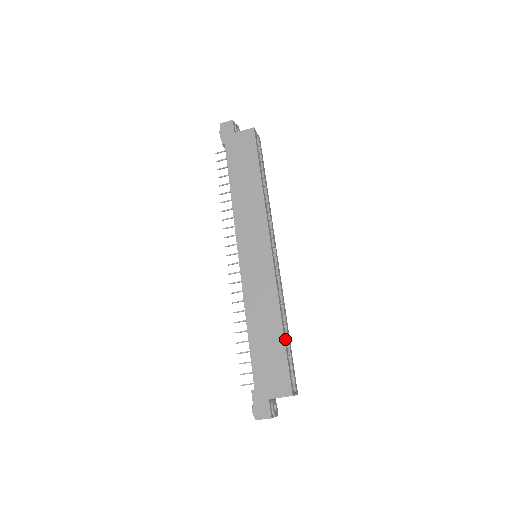
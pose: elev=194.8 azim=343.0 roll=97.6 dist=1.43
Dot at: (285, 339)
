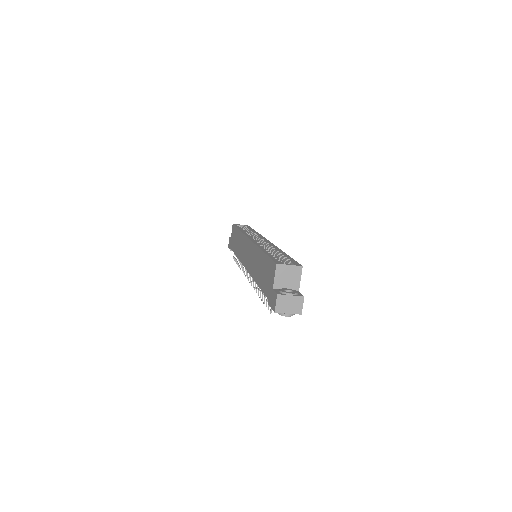
Dot at: (268, 253)
